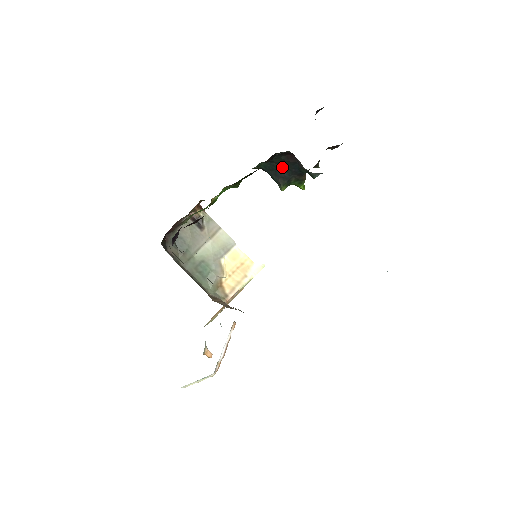
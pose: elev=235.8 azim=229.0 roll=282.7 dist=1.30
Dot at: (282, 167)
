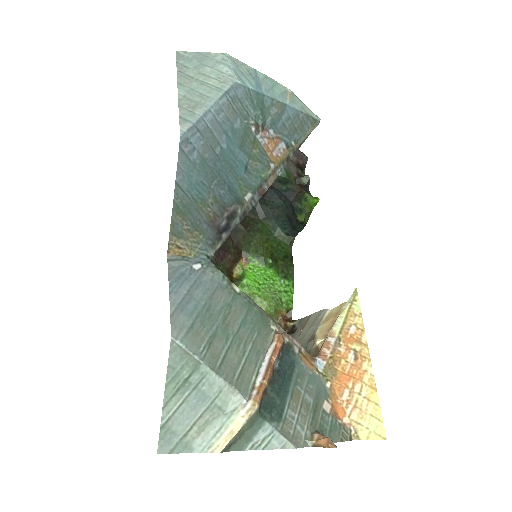
Dot at: (282, 209)
